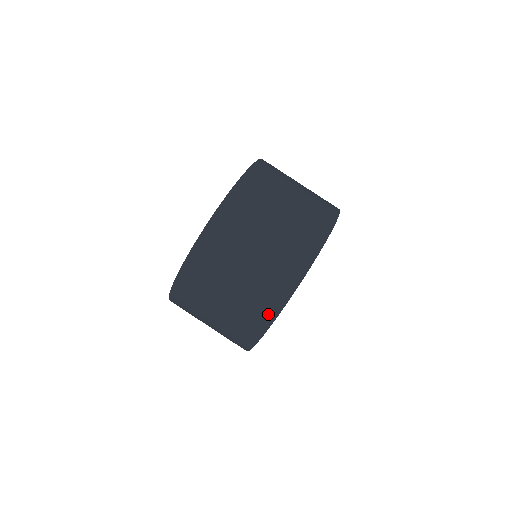
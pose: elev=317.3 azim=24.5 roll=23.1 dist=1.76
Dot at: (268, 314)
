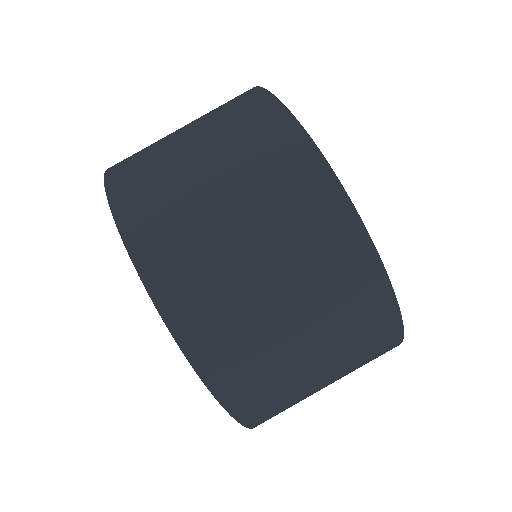
Dot at: (375, 291)
